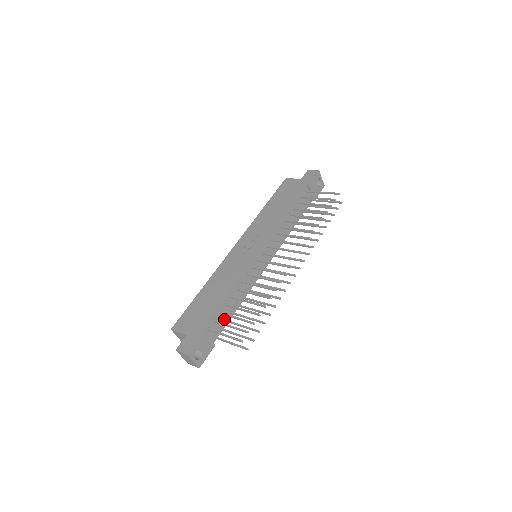
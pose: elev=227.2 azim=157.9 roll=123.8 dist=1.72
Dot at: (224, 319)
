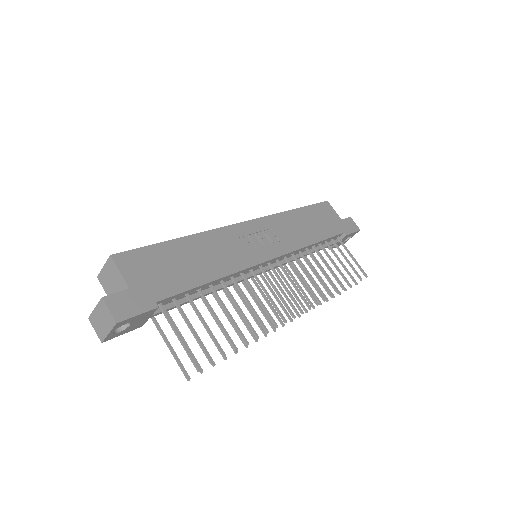
Dot at: occluded
